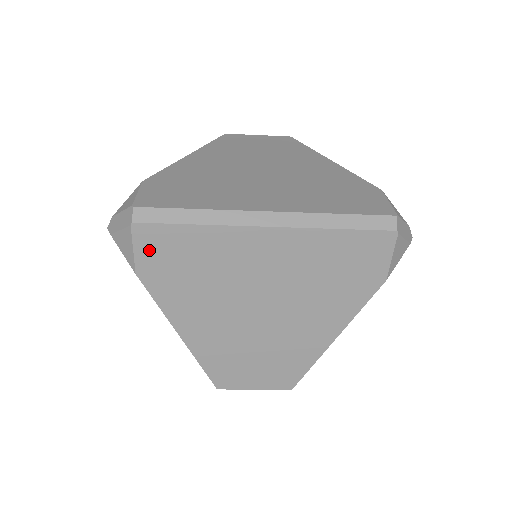
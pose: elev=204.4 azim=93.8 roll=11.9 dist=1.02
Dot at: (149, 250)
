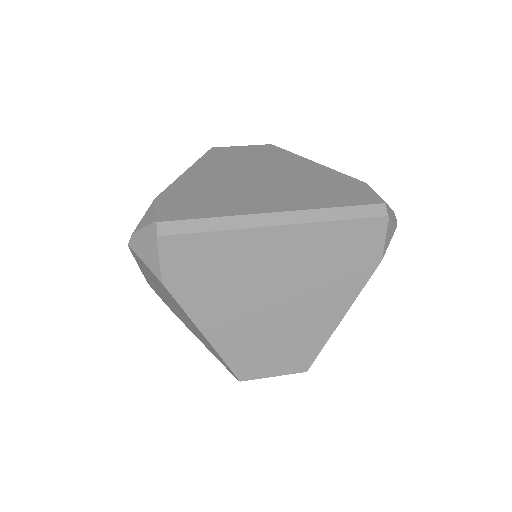
Dot at: (174, 260)
